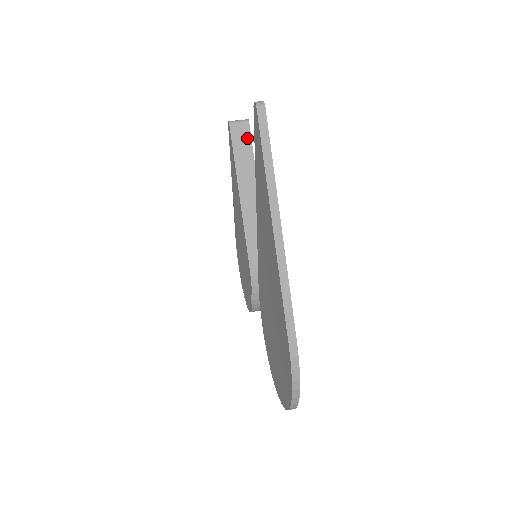
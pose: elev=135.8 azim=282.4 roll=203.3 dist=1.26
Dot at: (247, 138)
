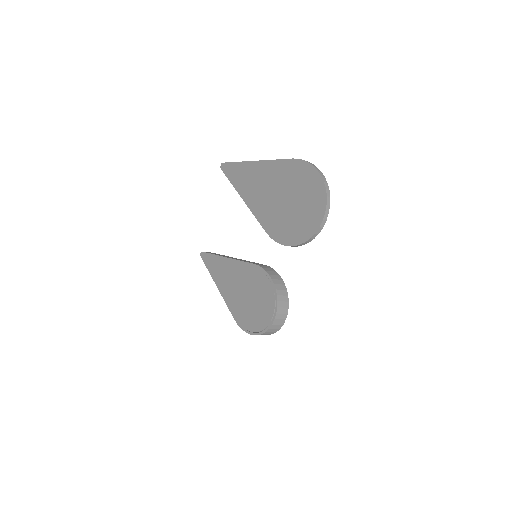
Dot at: occluded
